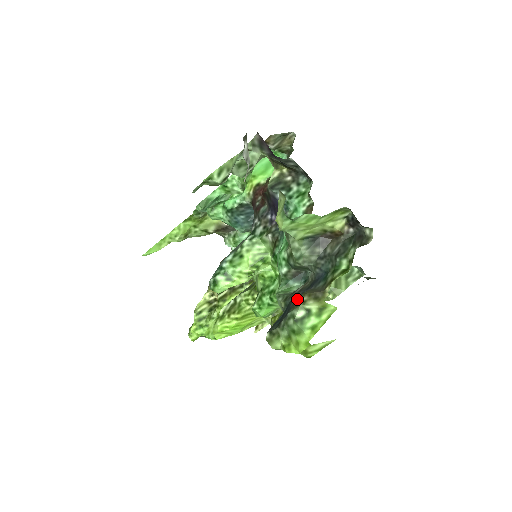
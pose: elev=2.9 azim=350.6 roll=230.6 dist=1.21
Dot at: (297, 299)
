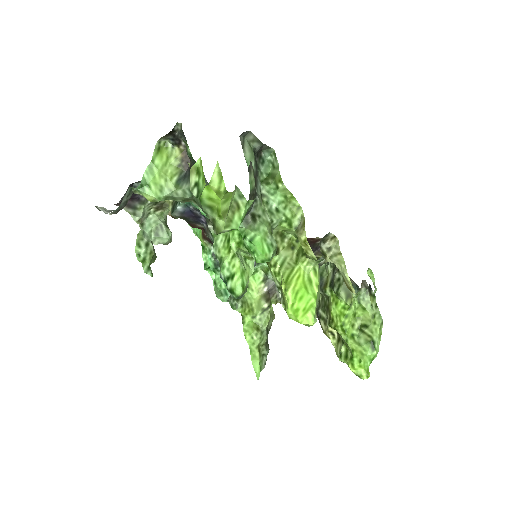
Dot at: occluded
